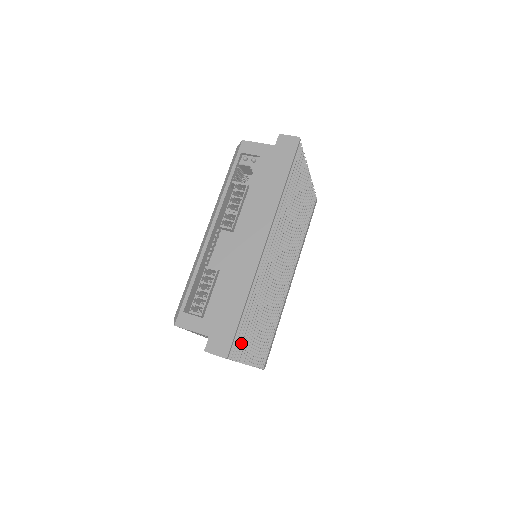
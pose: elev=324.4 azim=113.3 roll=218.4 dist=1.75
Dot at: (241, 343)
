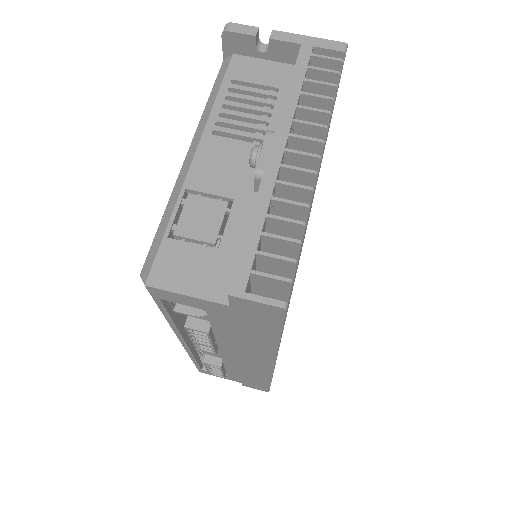
Dot at: occluded
